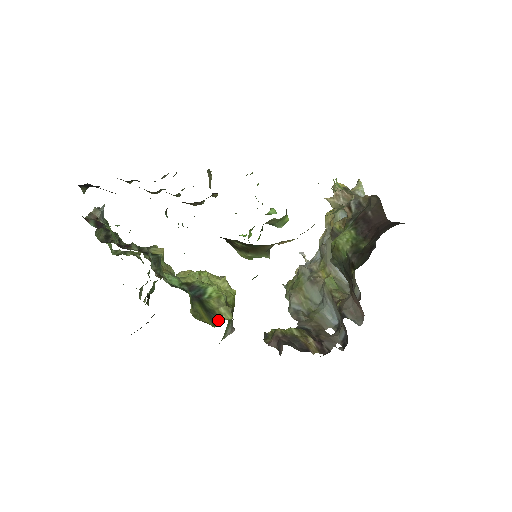
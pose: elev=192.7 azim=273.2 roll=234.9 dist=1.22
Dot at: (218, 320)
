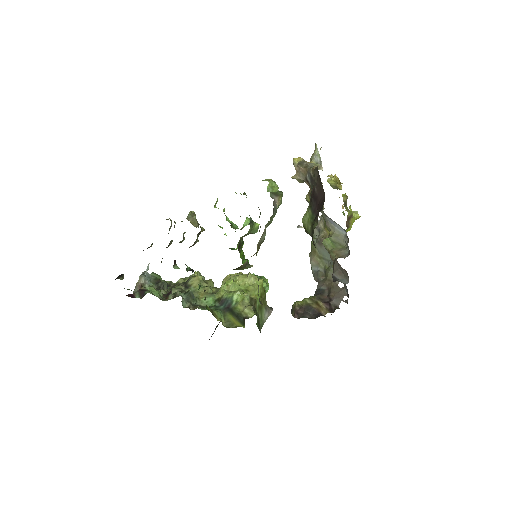
Dot at: occluded
